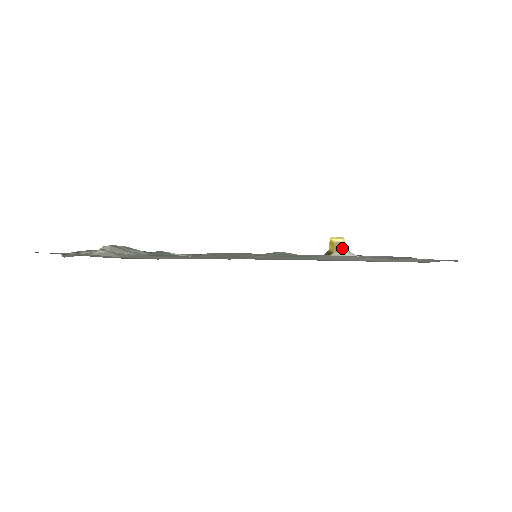
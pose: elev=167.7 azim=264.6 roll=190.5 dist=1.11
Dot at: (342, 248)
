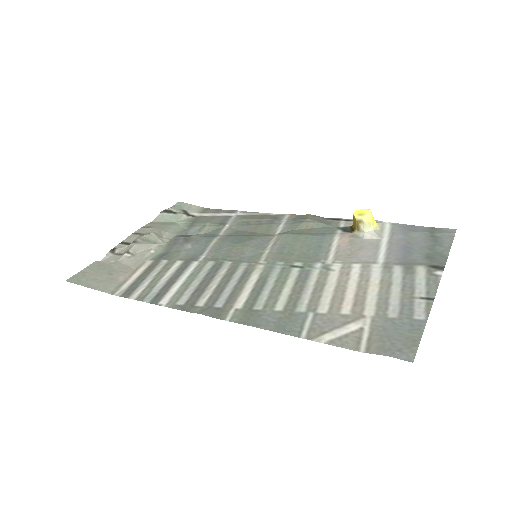
Dot at: (363, 228)
